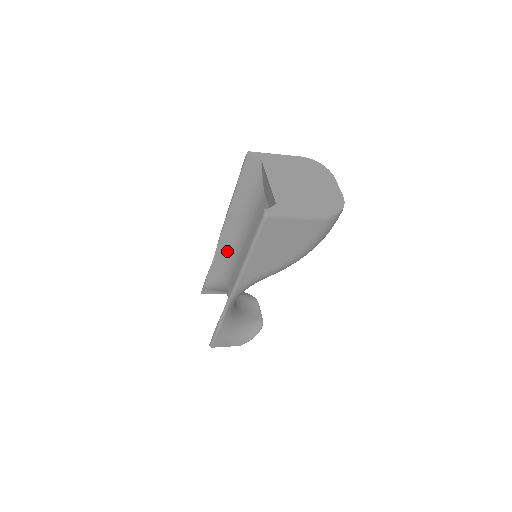
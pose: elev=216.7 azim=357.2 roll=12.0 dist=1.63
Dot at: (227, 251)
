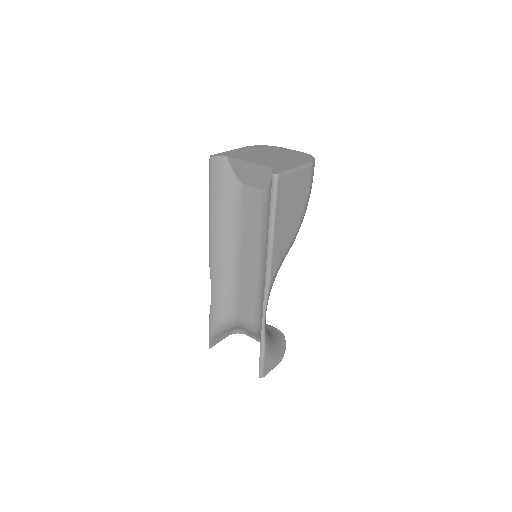
Dot at: (222, 276)
